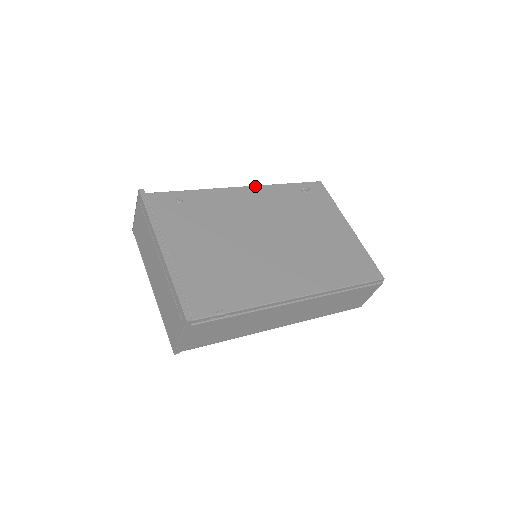
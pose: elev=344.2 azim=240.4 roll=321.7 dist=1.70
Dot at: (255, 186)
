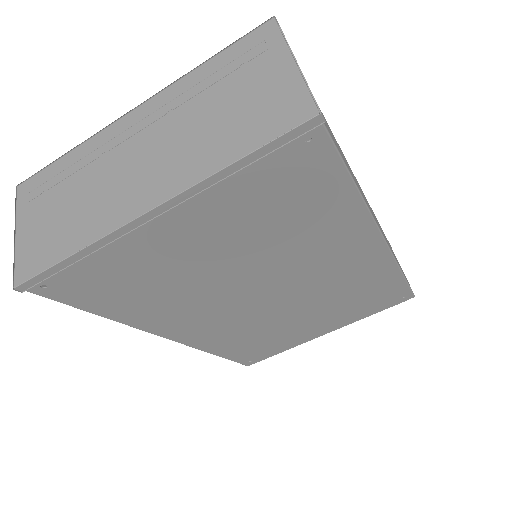
Dot at: occluded
